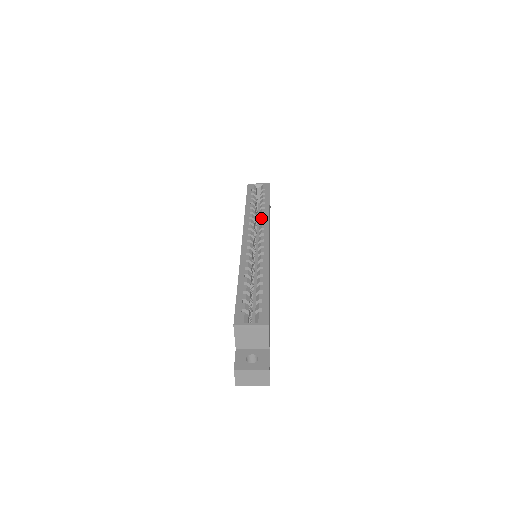
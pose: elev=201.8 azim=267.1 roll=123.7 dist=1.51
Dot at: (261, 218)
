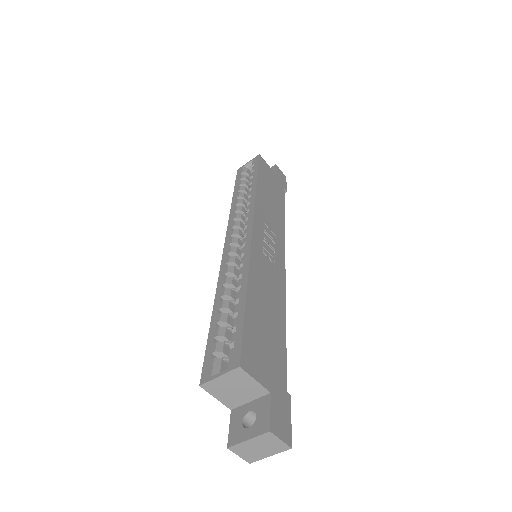
Dot at: occluded
